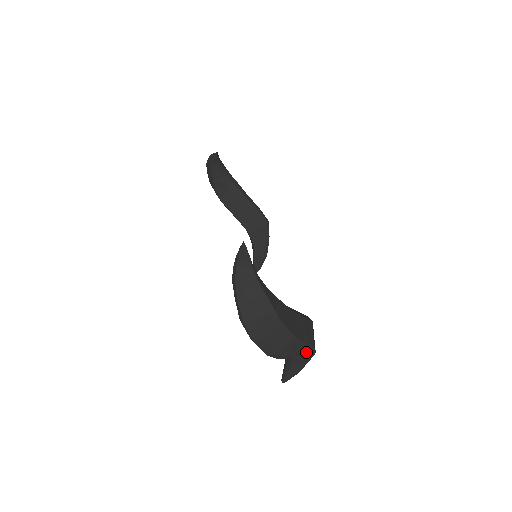
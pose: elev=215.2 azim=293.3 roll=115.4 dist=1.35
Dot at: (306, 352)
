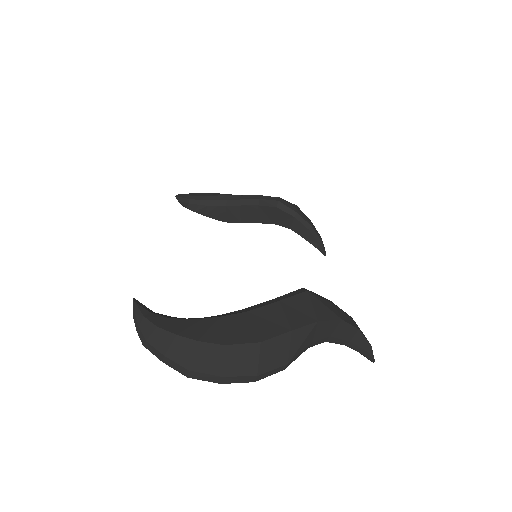
Dot at: (328, 328)
